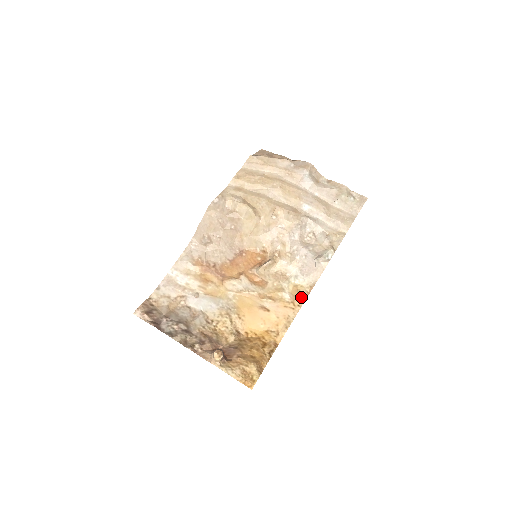
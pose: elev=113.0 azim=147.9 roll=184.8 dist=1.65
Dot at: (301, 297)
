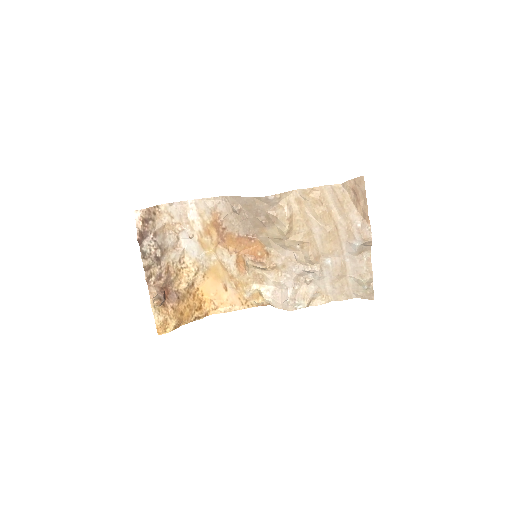
Dot at: (255, 303)
